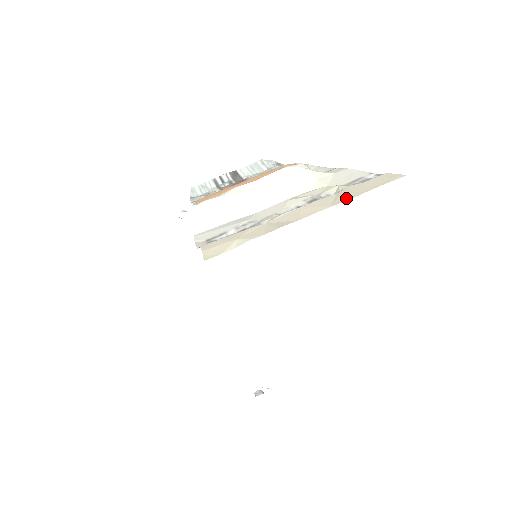
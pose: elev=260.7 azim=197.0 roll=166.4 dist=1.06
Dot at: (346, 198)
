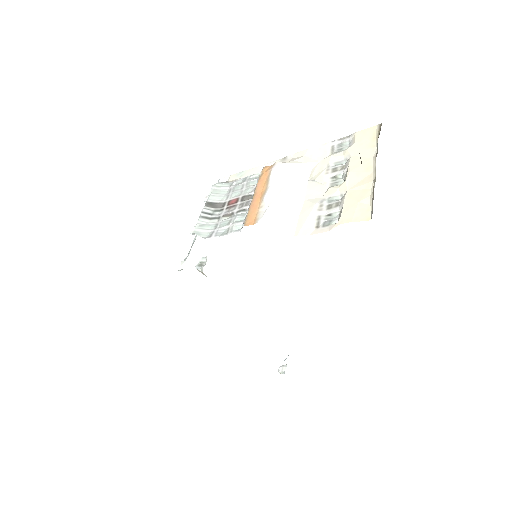
Dot at: (371, 150)
